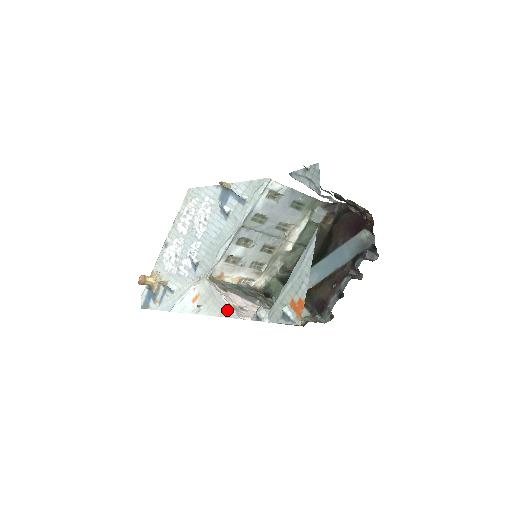
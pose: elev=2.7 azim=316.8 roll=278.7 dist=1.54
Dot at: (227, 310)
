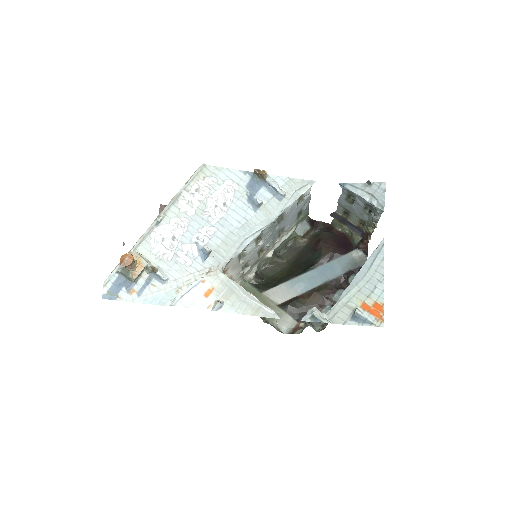
Dot at: (263, 309)
